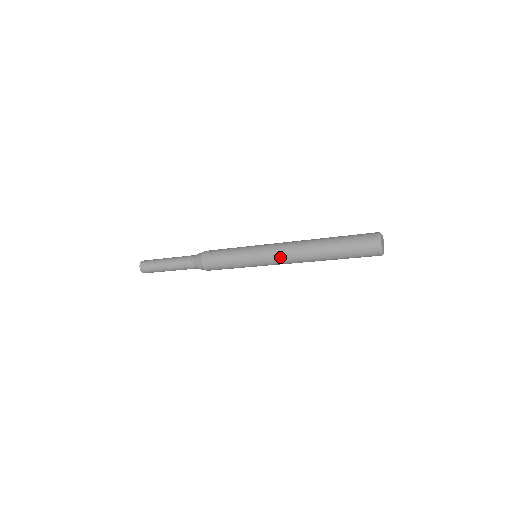
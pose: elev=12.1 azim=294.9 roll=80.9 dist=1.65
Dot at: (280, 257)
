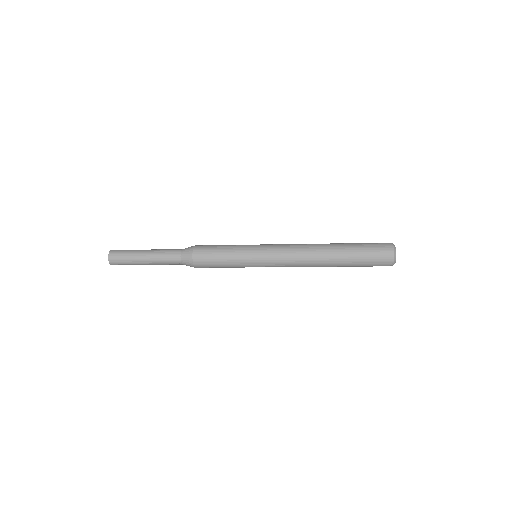
Dot at: (288, 264)
